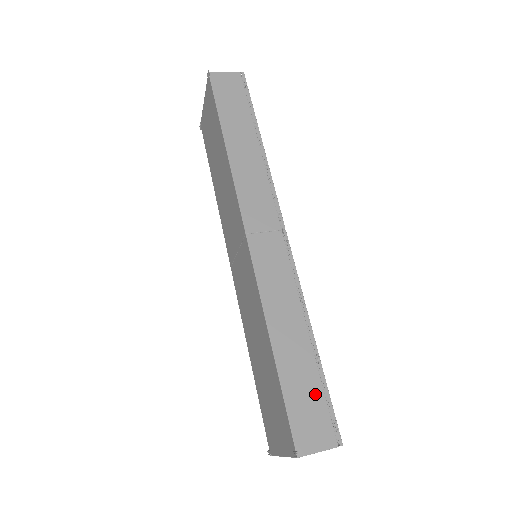
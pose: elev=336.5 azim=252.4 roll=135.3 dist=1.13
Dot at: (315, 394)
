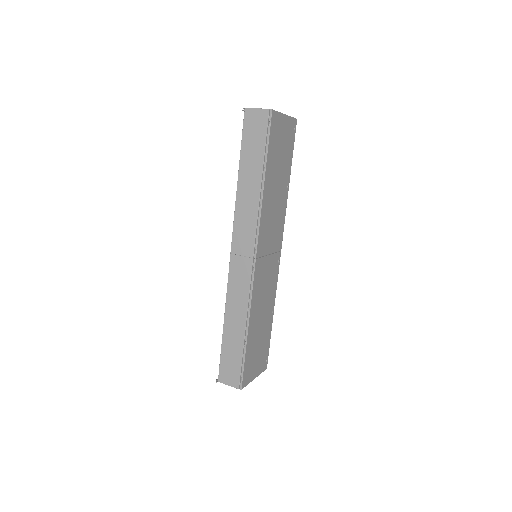
Dot at: (237, 360)
